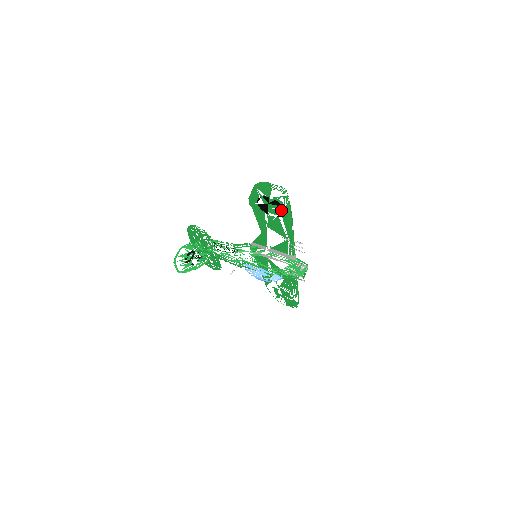
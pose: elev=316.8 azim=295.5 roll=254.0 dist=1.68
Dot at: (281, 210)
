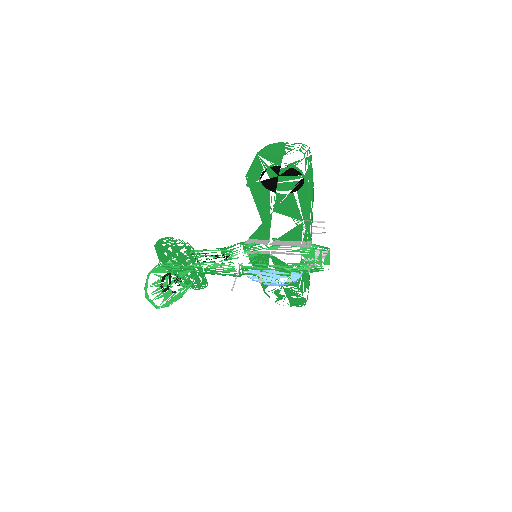
Dot at: (296, 181)
